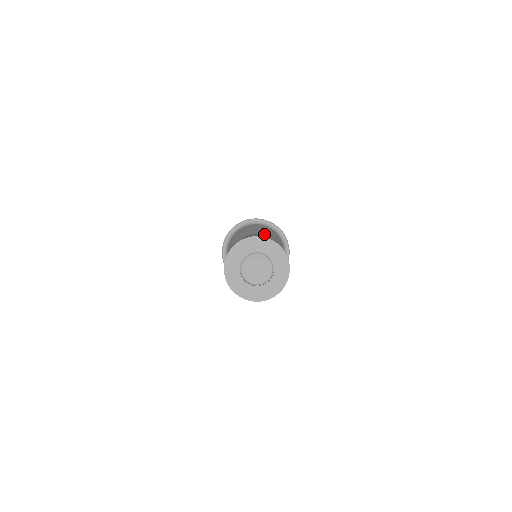
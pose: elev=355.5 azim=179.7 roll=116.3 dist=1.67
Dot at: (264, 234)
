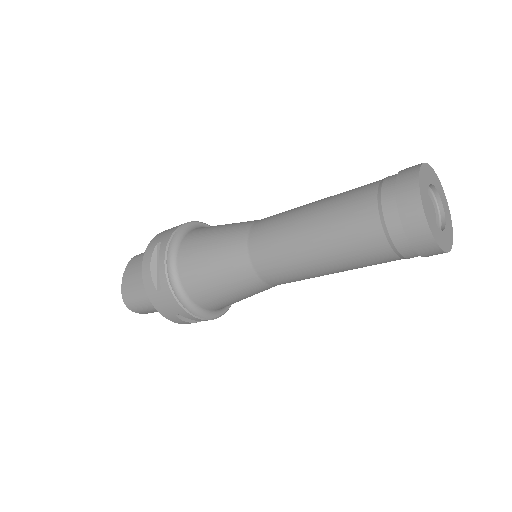
Dot at: occluded
